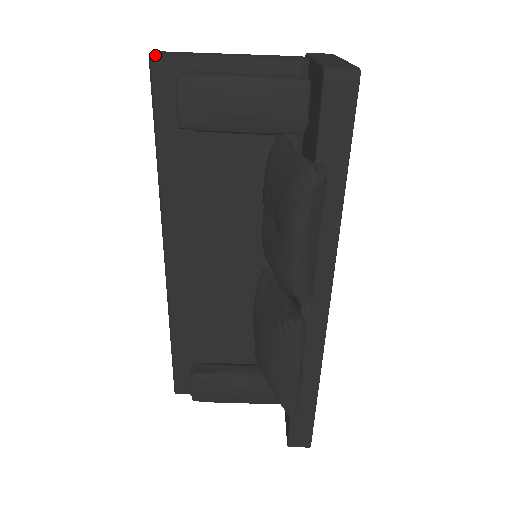
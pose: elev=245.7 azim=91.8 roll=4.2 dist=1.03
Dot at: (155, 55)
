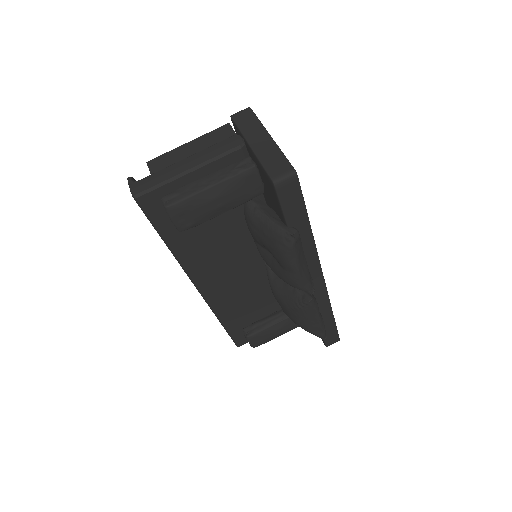
Dot at: (138, 196)
